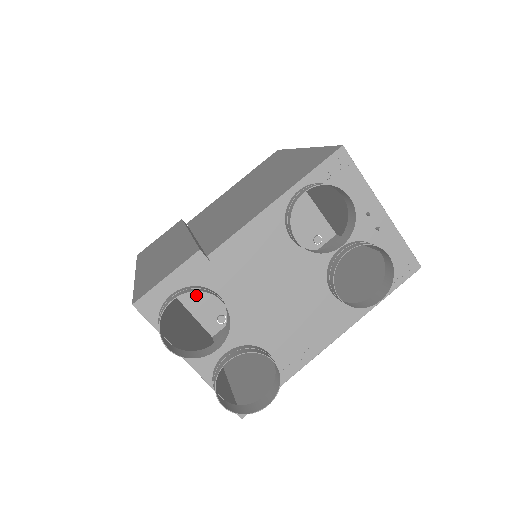
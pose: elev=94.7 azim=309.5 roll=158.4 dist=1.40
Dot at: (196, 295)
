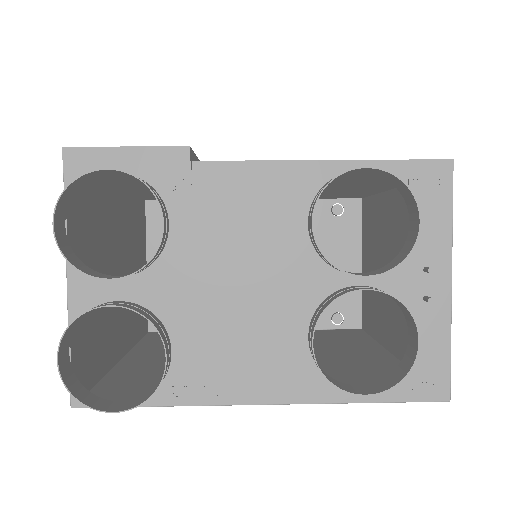
Dot at: occluded
